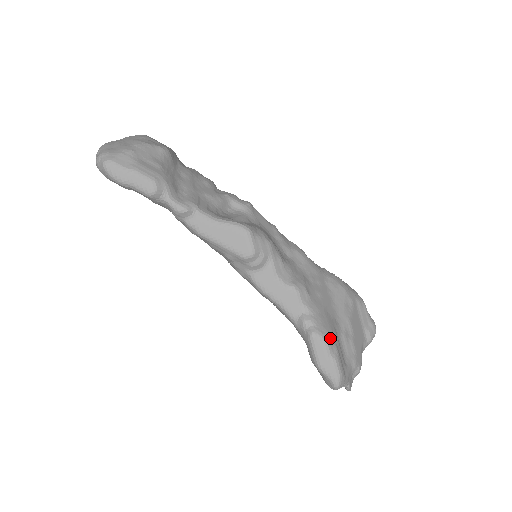
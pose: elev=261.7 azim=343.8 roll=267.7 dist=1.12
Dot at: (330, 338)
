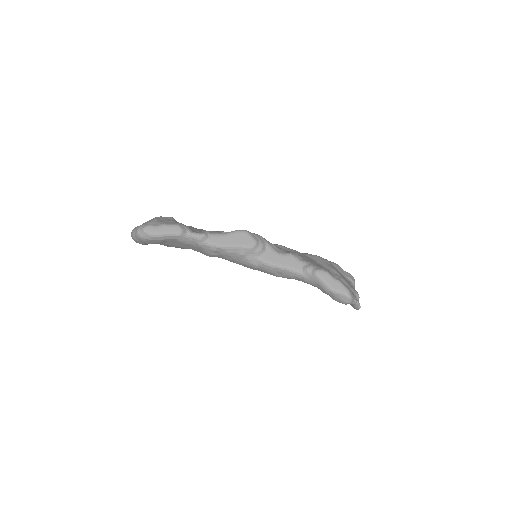
Dot at: (328, 271)
